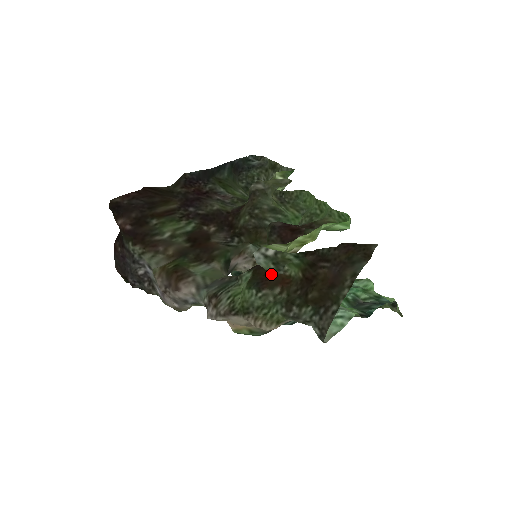
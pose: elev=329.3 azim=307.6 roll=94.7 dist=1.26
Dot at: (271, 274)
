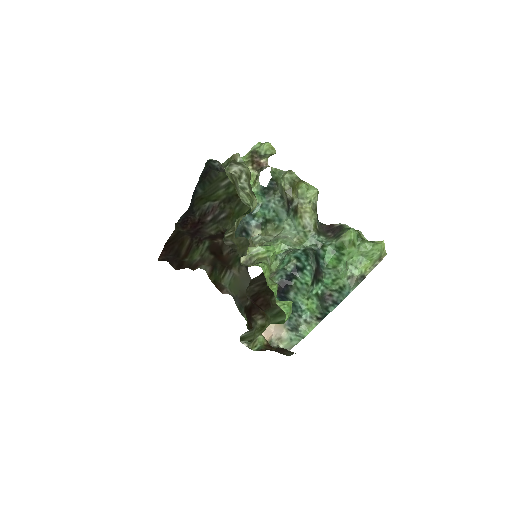
Dot at: occluded
